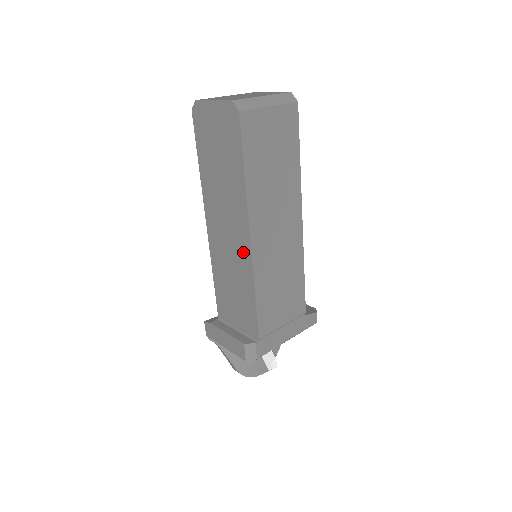
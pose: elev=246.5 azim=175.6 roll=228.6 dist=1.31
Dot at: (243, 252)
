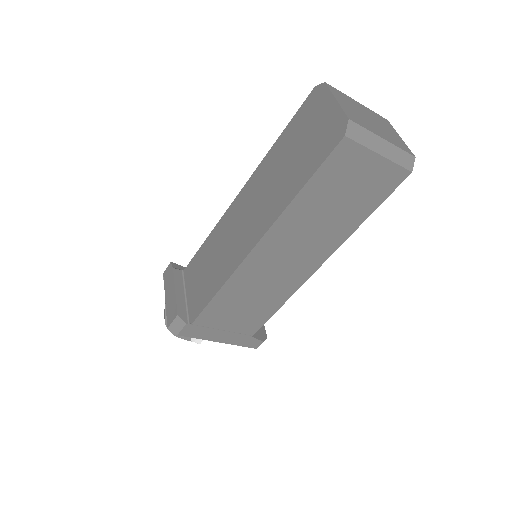
Dot at: (241, 249)
